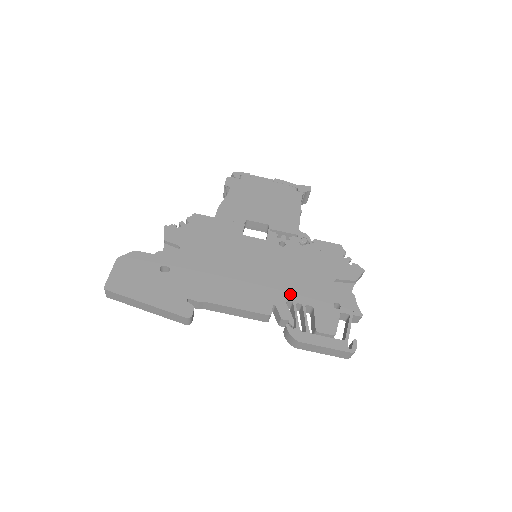
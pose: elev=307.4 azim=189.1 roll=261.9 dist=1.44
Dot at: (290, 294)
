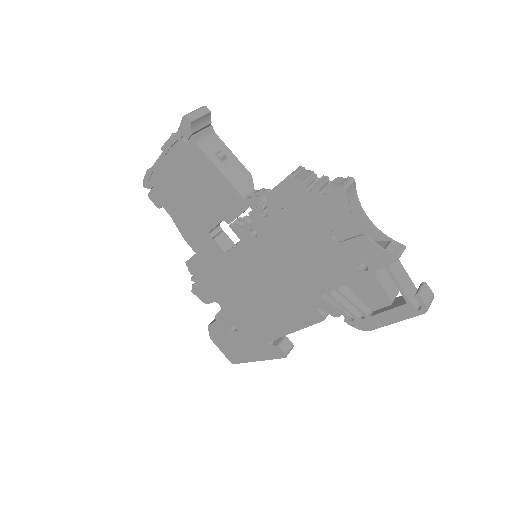
Dot at: (315, 287)
